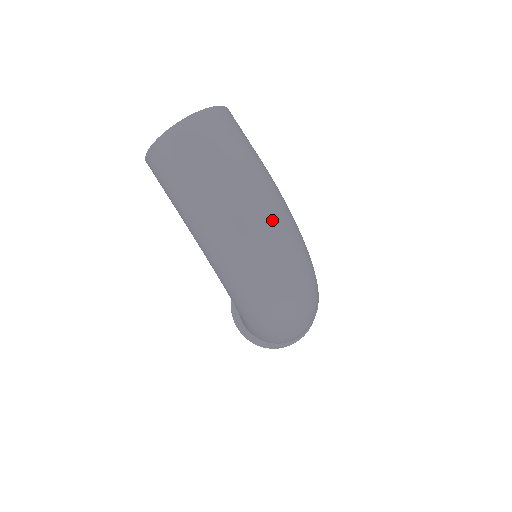
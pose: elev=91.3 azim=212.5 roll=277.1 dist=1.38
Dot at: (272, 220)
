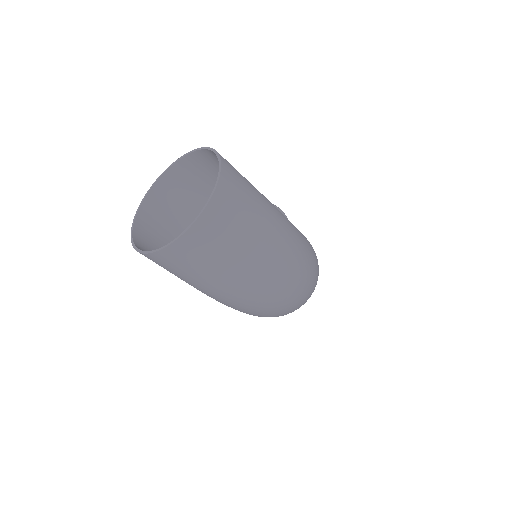
Dot at: (298, 273)
